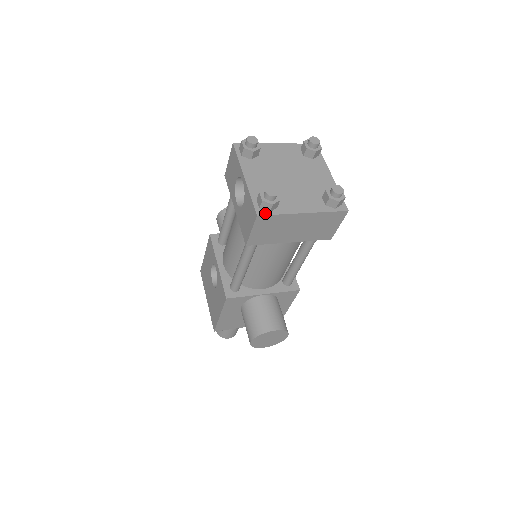
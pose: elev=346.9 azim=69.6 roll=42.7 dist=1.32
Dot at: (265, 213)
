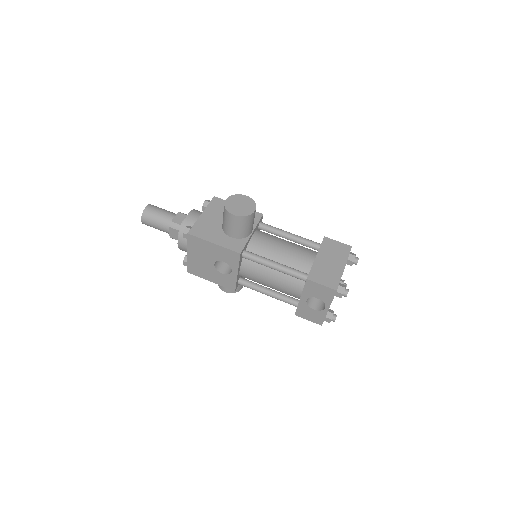
Dot at: occluded
